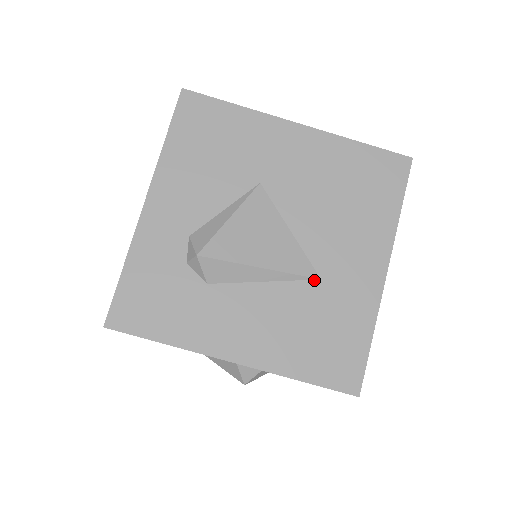
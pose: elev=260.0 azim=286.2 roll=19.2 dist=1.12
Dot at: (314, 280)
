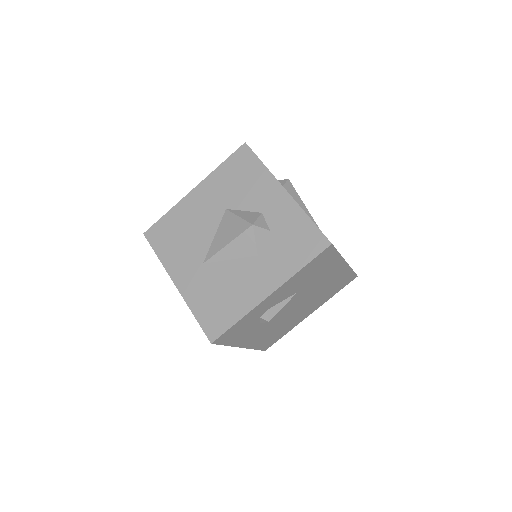
Dot at: occluded
